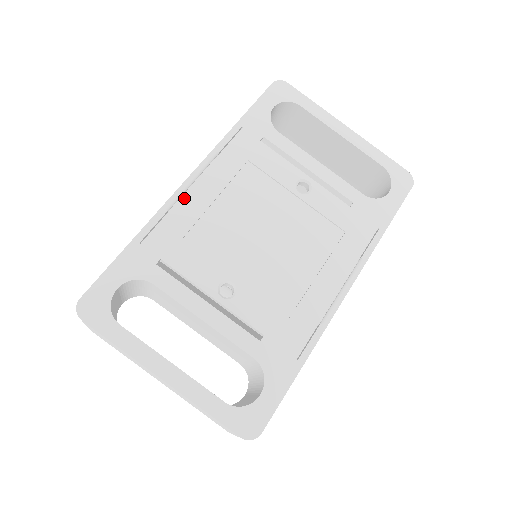
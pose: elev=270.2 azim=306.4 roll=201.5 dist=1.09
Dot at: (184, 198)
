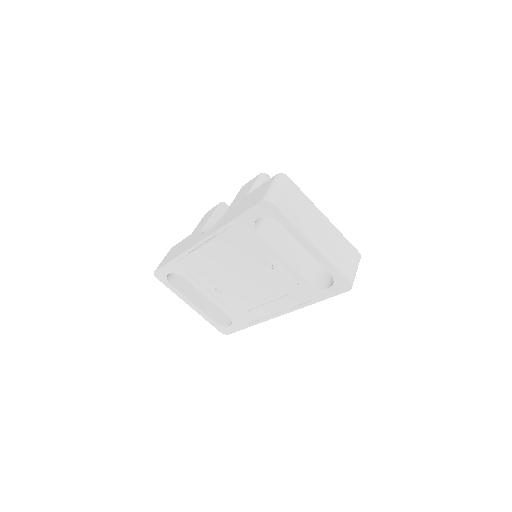
Dot at: (197, 251)
